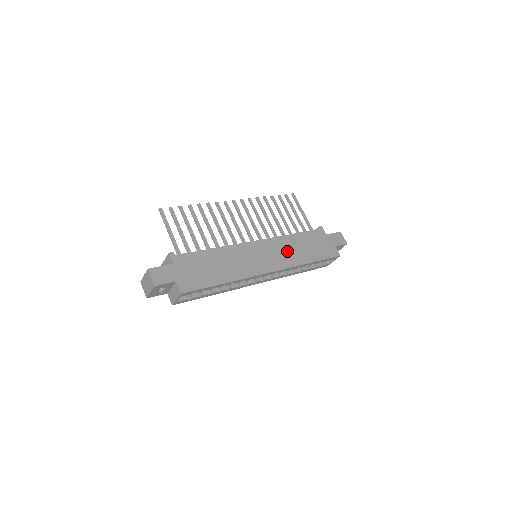
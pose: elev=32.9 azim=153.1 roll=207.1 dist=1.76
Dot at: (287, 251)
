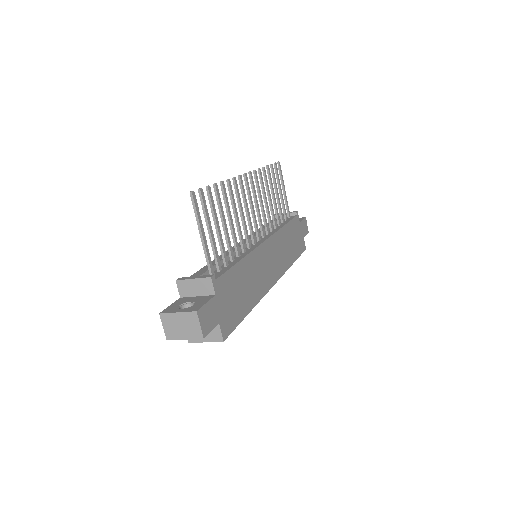
Dot at: (282, 251)
